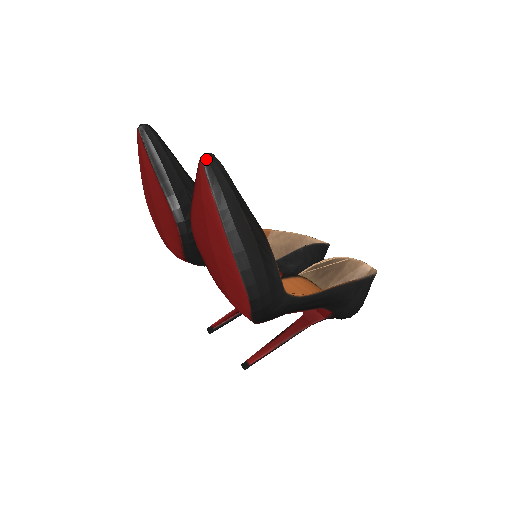
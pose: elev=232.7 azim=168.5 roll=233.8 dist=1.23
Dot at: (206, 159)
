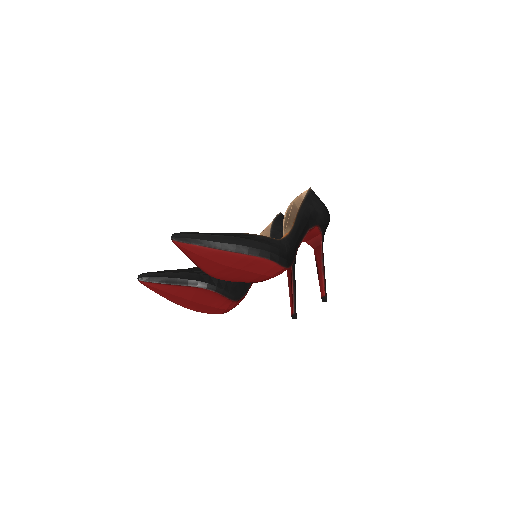
Dot at: (174, 238)
